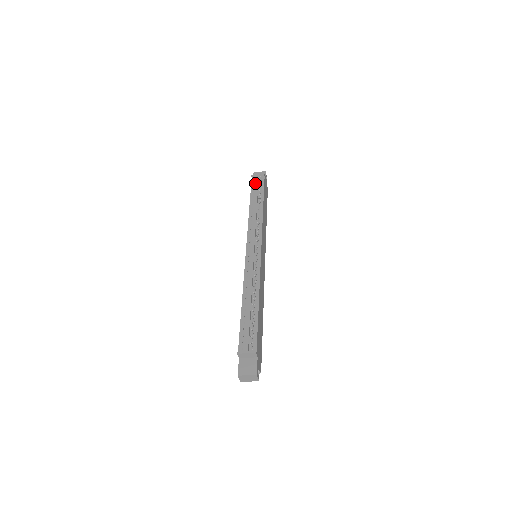
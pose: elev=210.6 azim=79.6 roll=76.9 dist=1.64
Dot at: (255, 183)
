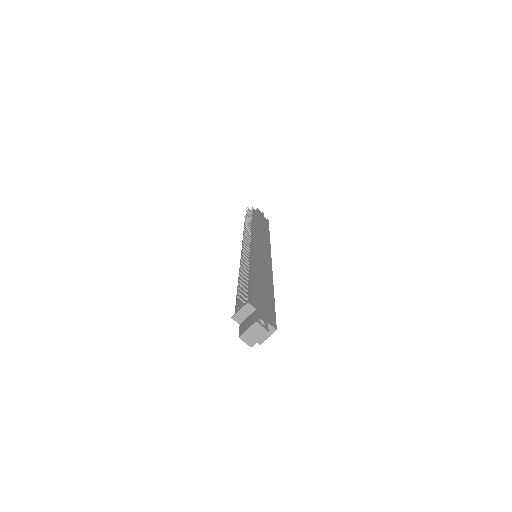
Dot at: occluded
